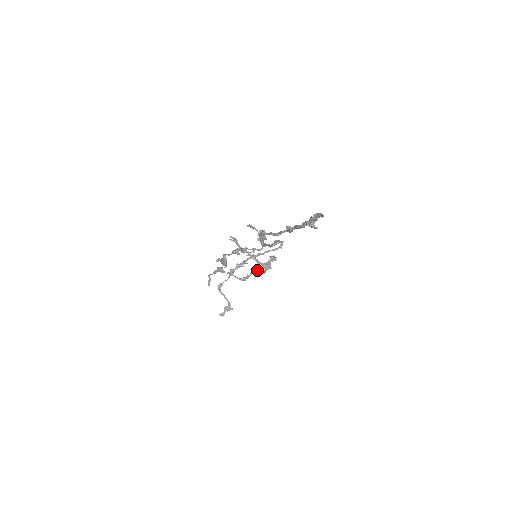
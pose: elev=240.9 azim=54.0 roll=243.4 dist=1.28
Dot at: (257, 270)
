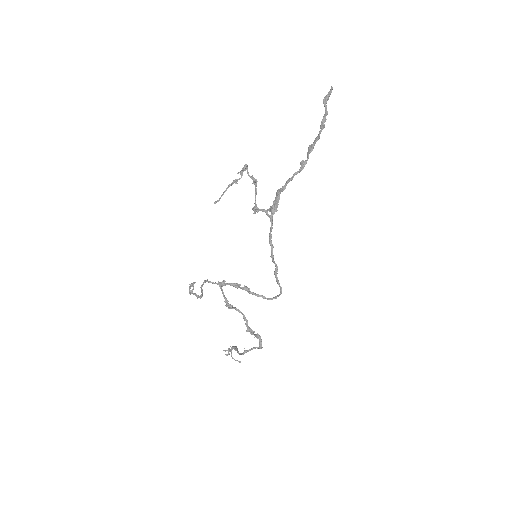
Dot at: occluded
